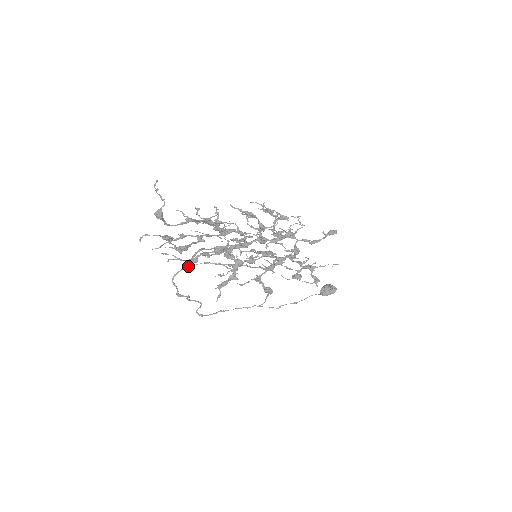
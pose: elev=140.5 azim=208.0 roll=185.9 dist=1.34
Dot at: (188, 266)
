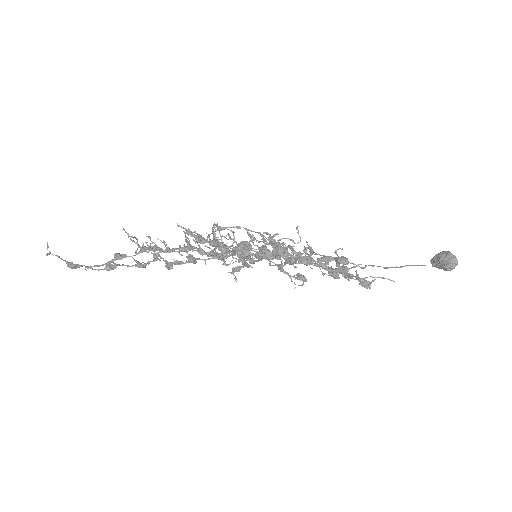
Dot at: occluded
